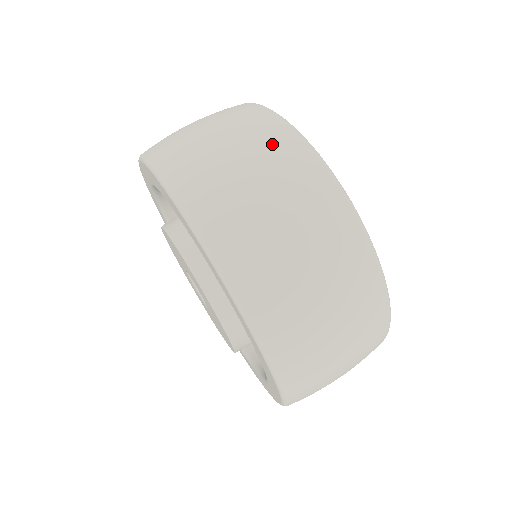
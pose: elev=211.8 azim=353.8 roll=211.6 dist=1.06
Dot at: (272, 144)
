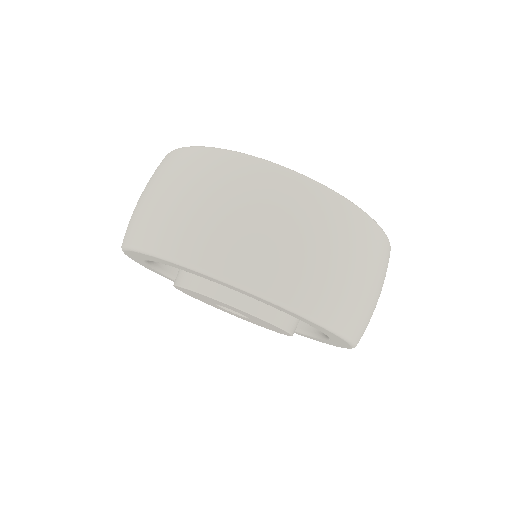
Dot at: (202, 170)
